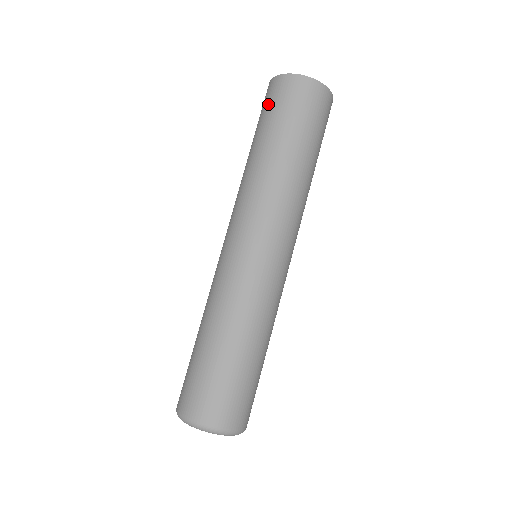
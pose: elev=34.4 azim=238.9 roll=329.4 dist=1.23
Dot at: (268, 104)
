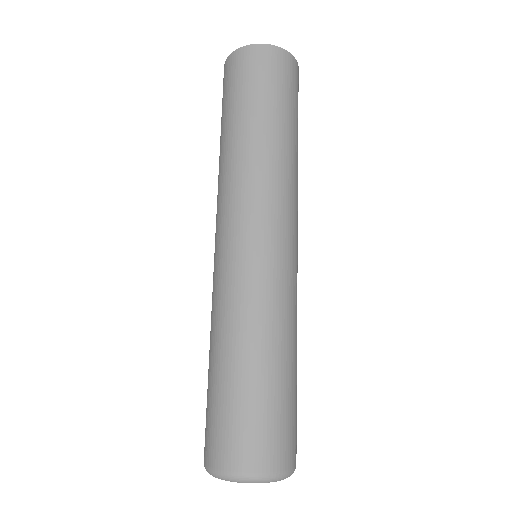
Dot at: (226, 87)
